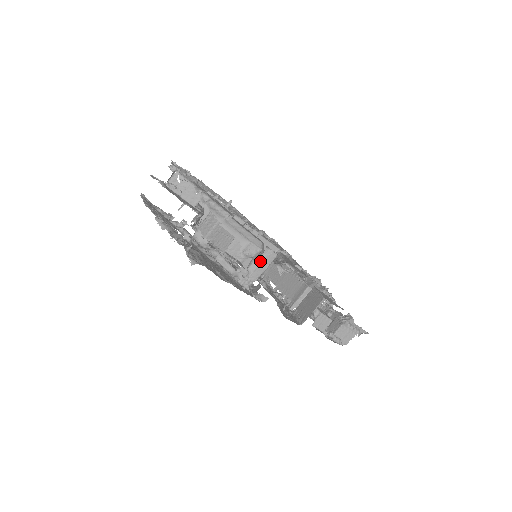
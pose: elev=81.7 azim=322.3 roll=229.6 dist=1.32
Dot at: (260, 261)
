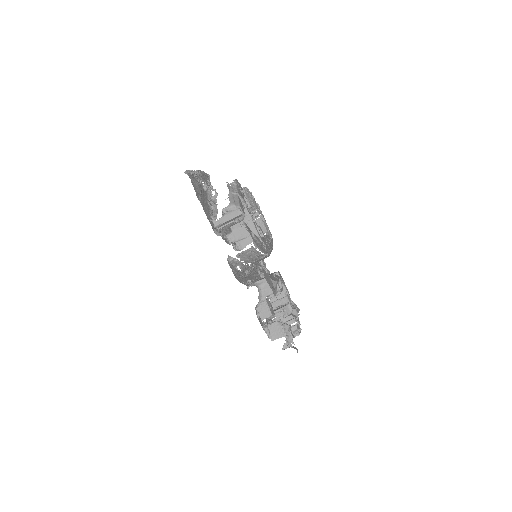
Dot at: (230, 212)
